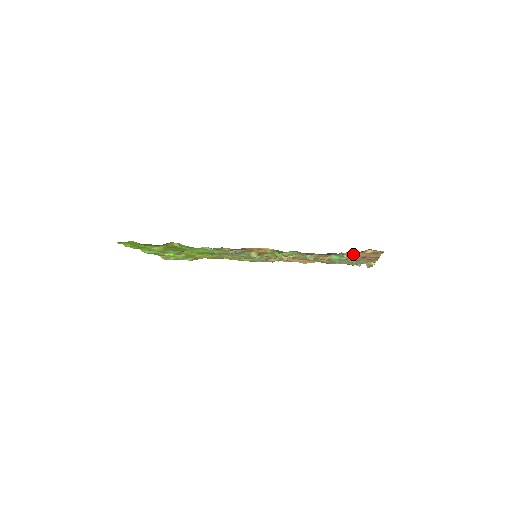
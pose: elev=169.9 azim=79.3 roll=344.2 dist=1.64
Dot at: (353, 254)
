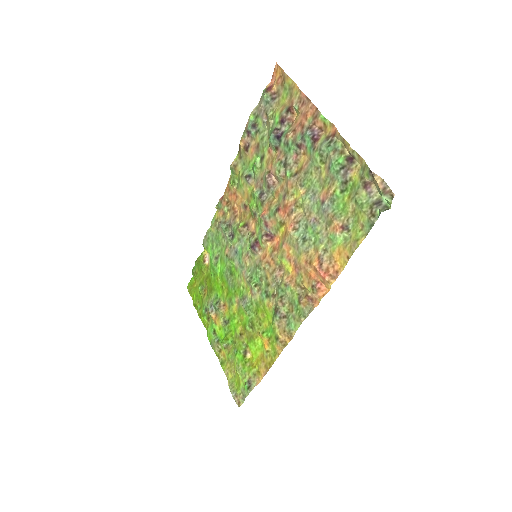
Dot at: (263, 99)
